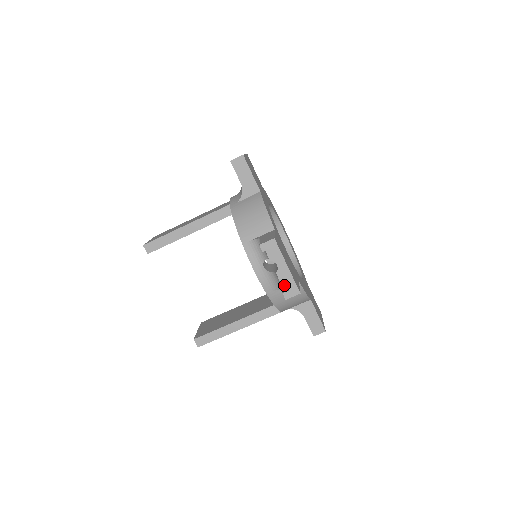
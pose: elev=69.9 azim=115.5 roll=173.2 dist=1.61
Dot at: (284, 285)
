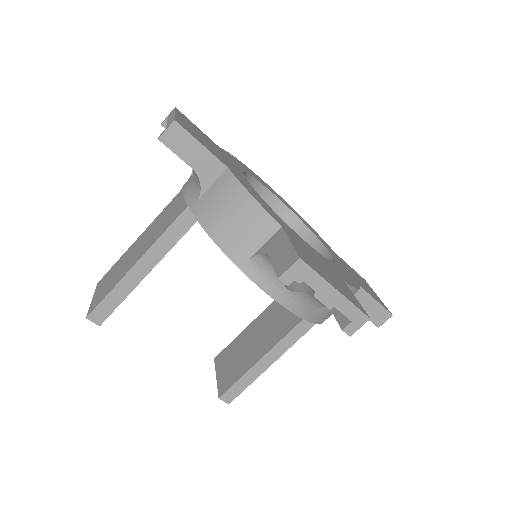
Dot at: (332, 307)
